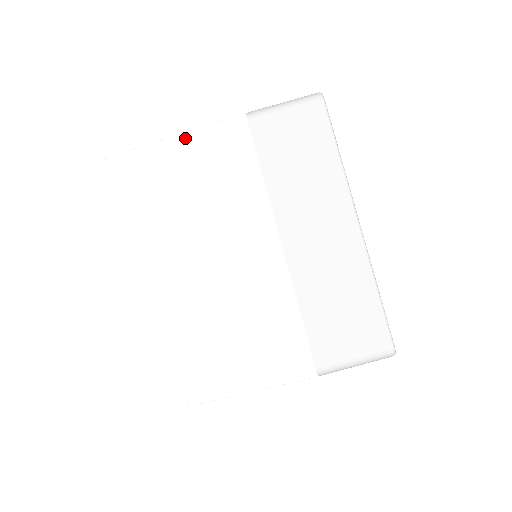
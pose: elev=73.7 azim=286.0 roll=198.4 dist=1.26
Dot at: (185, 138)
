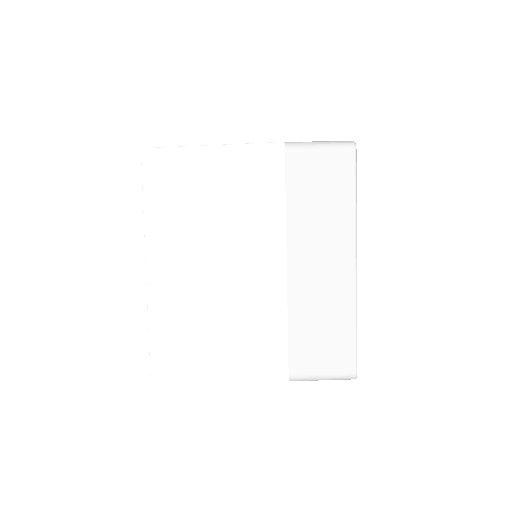
Dot at: (225, 151)
